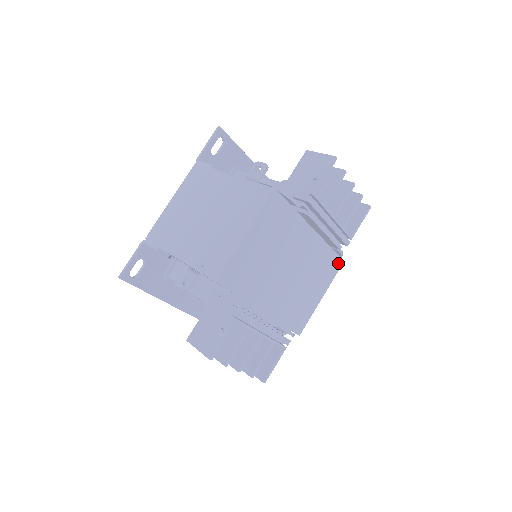
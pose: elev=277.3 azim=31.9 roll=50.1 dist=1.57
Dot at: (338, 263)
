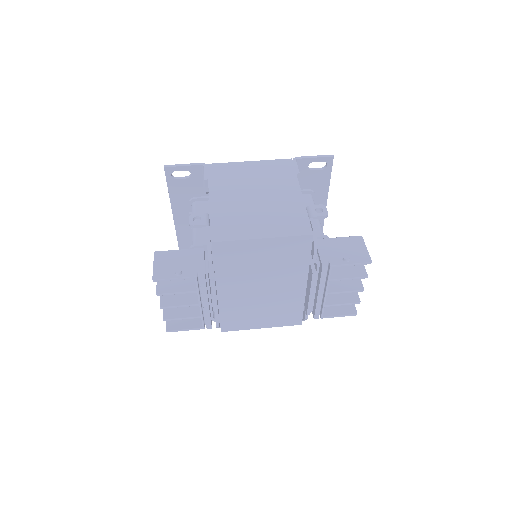
Dot at: (297, 321)
